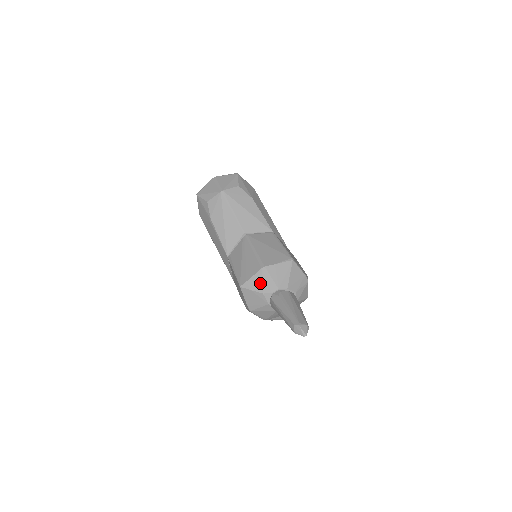
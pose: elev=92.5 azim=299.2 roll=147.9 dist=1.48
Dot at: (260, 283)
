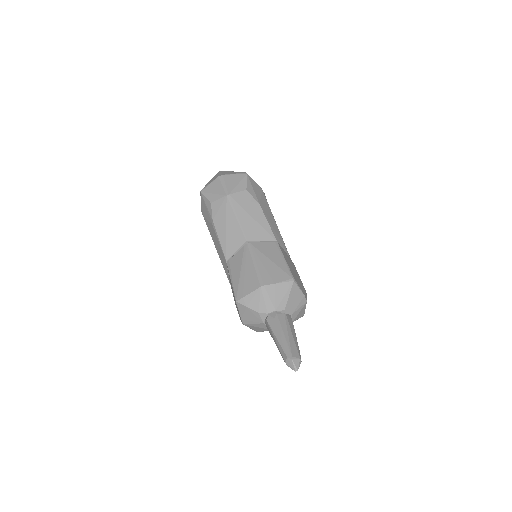
Dot at: (257, 302)
